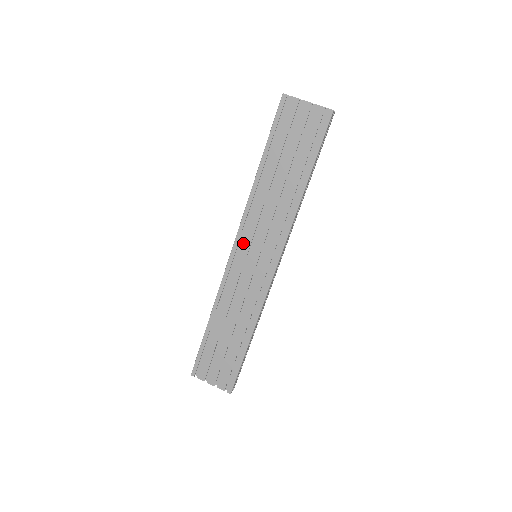
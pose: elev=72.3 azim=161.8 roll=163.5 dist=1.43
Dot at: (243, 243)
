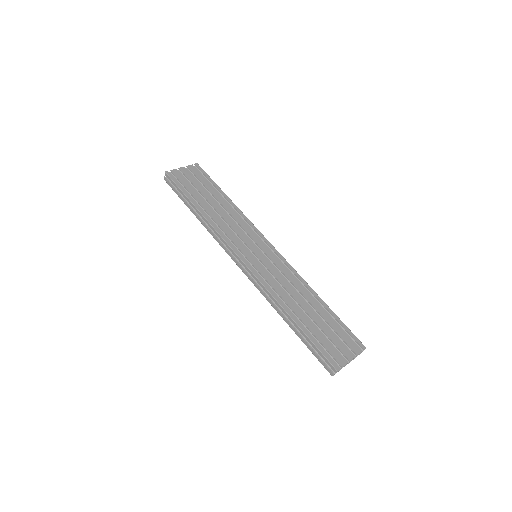
Dot at: (242, 251)
